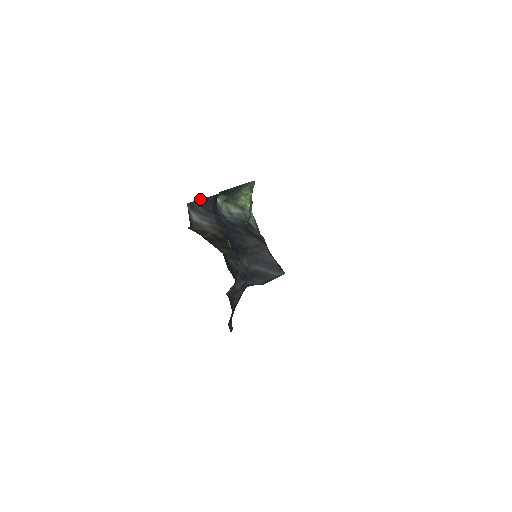
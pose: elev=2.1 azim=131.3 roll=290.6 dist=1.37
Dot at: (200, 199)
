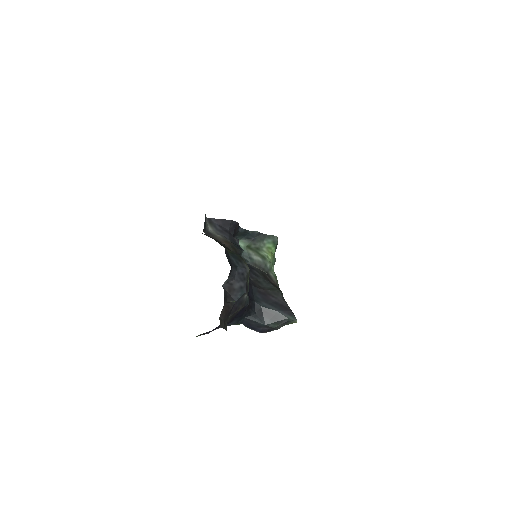
Dot at: (219, 219)
